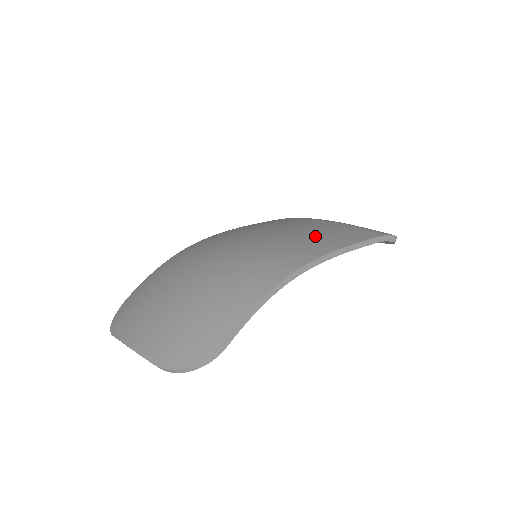
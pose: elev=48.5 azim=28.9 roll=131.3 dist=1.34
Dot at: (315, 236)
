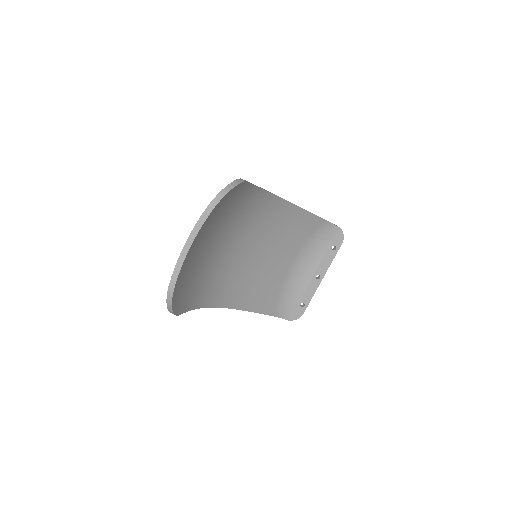
Dot at: occluded
